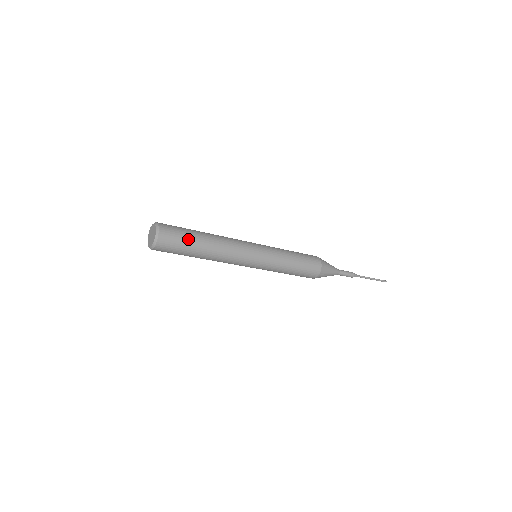
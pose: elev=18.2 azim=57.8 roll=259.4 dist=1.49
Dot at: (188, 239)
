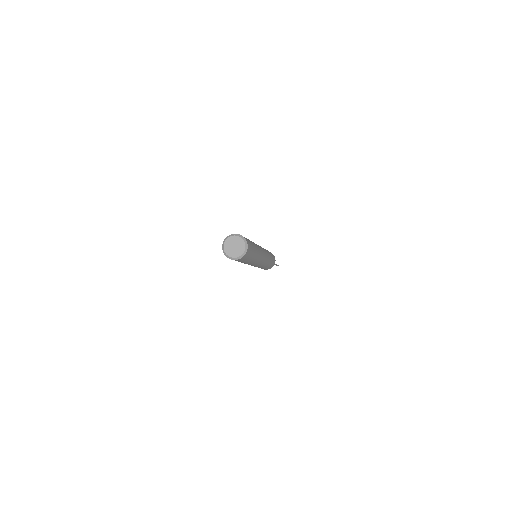
Dot at: (253, 253)
